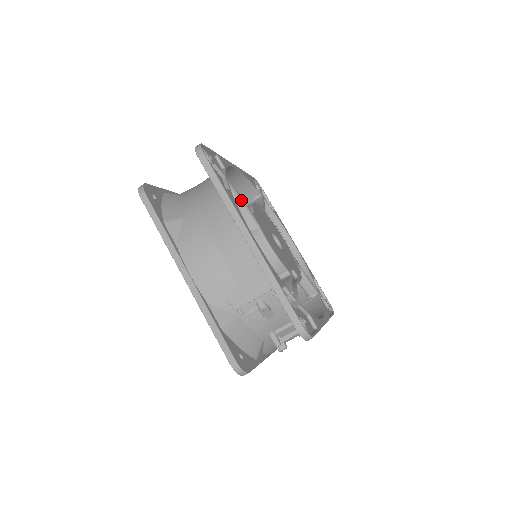
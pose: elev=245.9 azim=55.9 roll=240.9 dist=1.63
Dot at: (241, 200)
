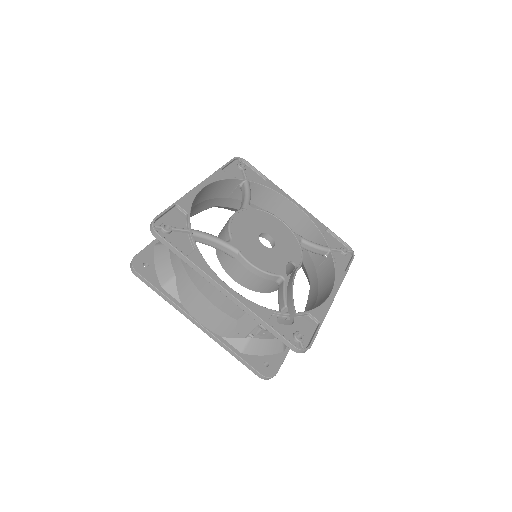
Dot at: (213, 239)
